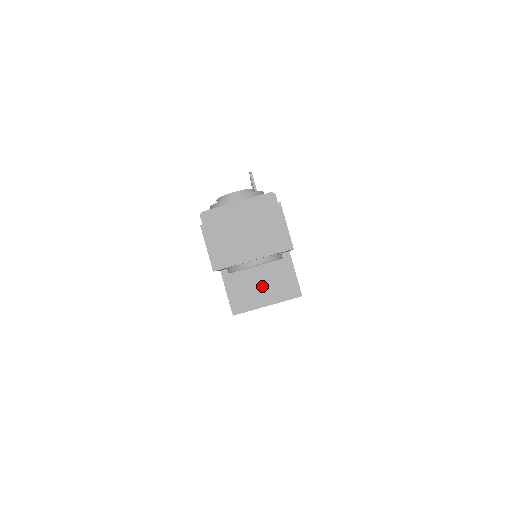
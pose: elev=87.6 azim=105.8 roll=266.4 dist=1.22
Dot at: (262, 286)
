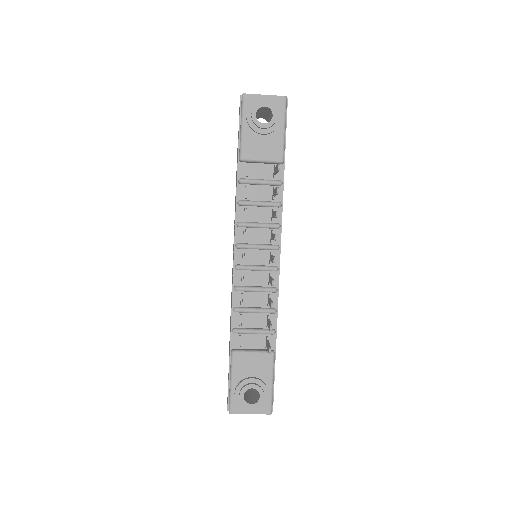
Dot at: occluded
